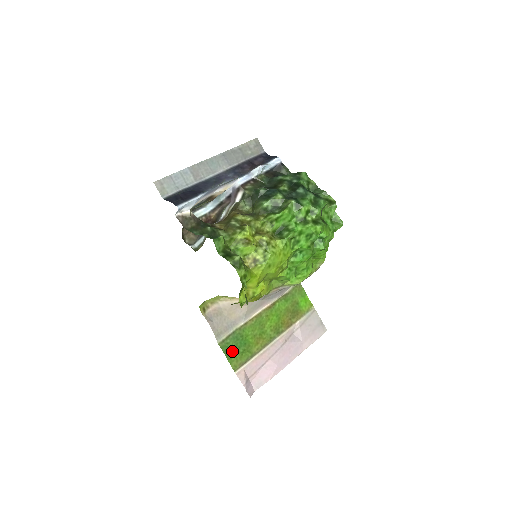
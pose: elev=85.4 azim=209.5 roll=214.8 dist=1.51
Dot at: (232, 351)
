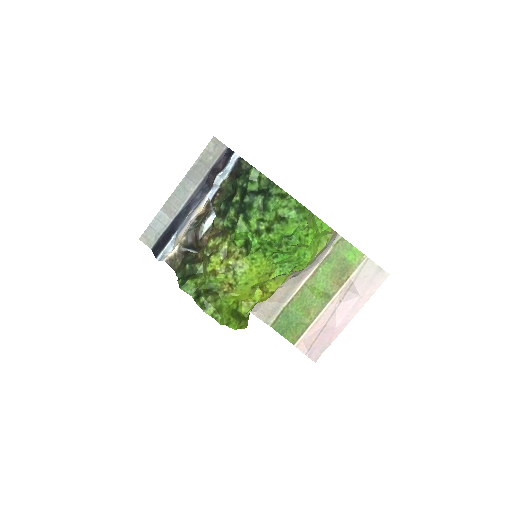
Dot at: (285, 328)
